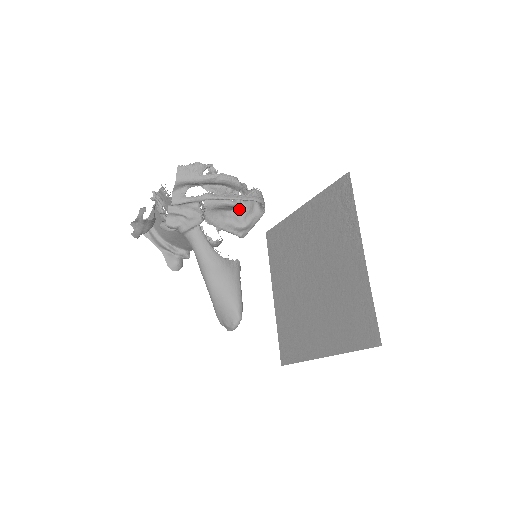
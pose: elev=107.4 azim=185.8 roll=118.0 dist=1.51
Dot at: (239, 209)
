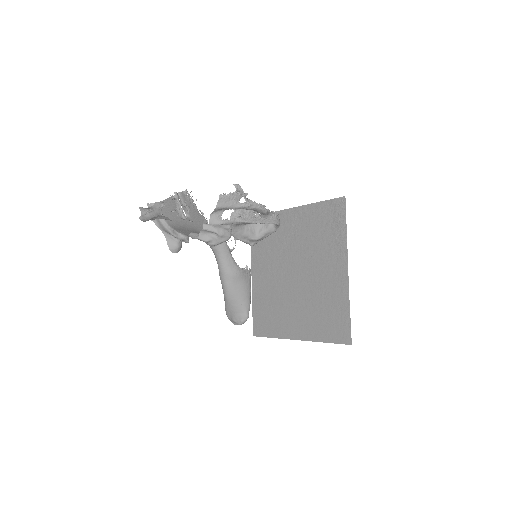
Dot at: occluded
